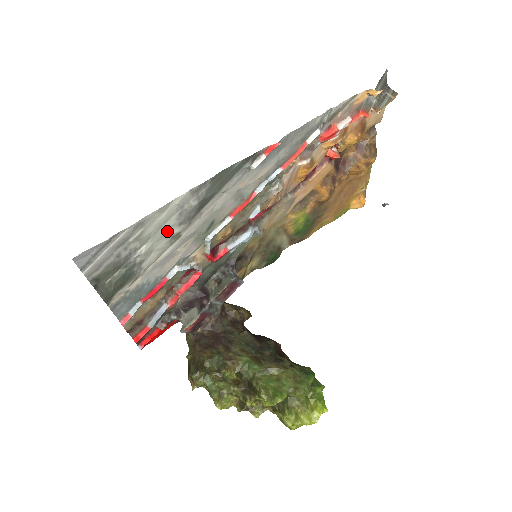
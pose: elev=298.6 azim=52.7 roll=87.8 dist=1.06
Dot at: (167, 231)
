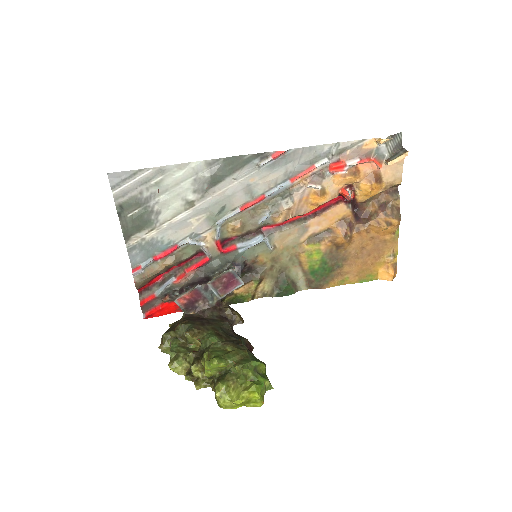
Dot at: (183, 193)
